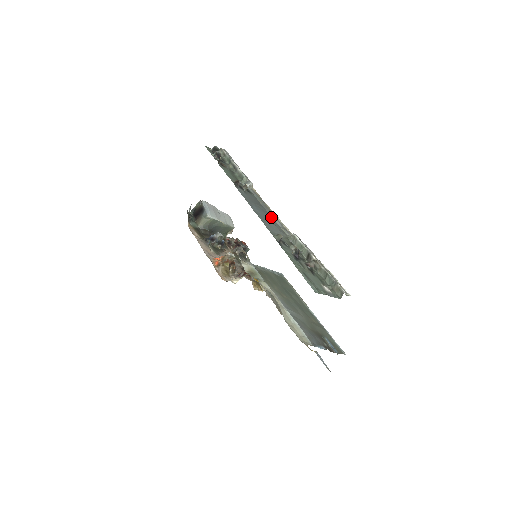
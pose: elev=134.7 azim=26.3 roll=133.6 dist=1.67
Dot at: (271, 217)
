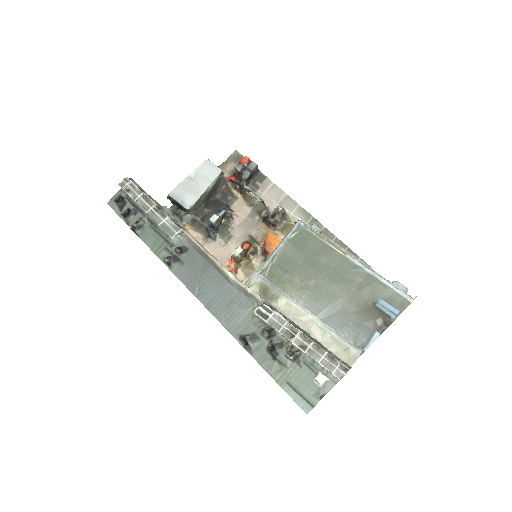
Dot at: (225, 280)
